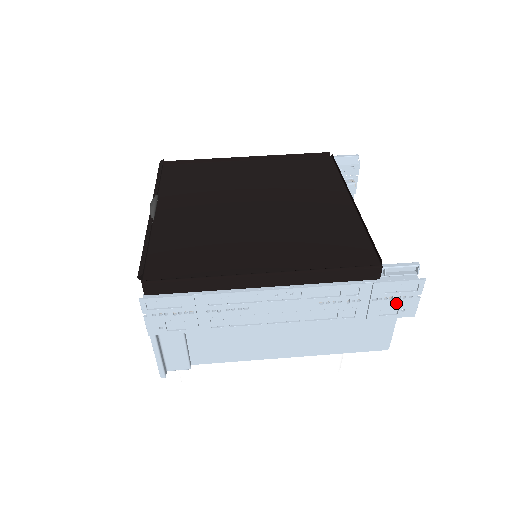
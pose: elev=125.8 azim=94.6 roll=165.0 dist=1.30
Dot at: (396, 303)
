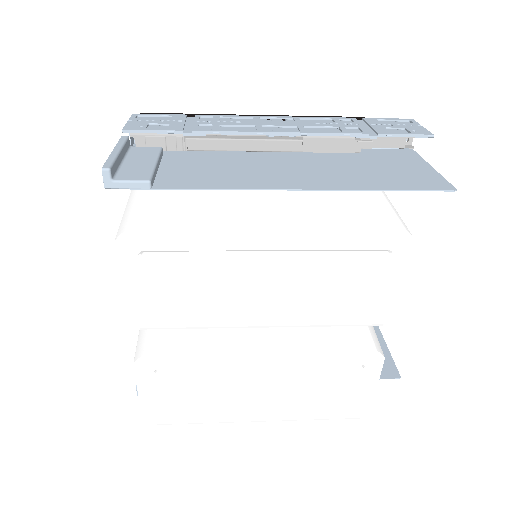
Dot at: (400, 128)
